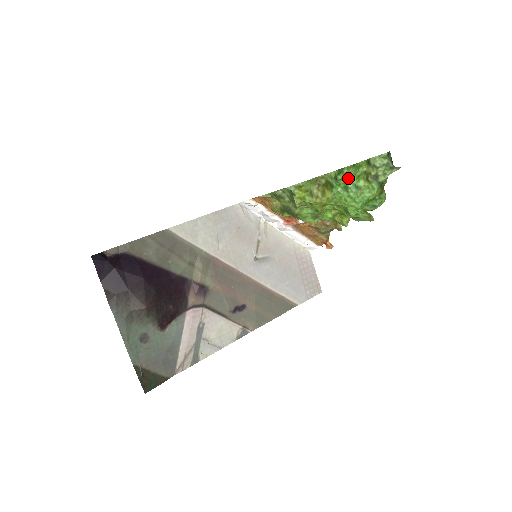
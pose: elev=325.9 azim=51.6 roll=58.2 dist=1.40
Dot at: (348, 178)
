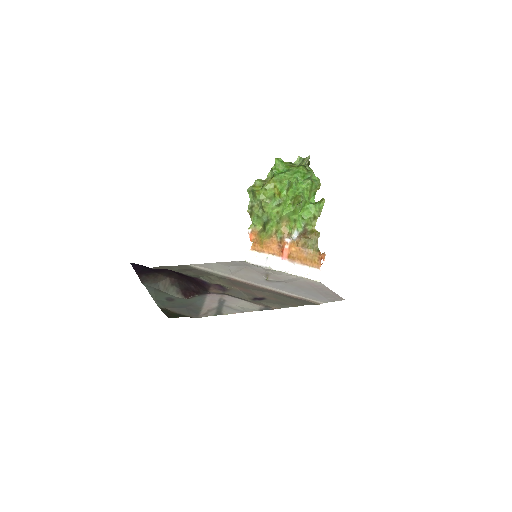
Dot at: (281, 169)
